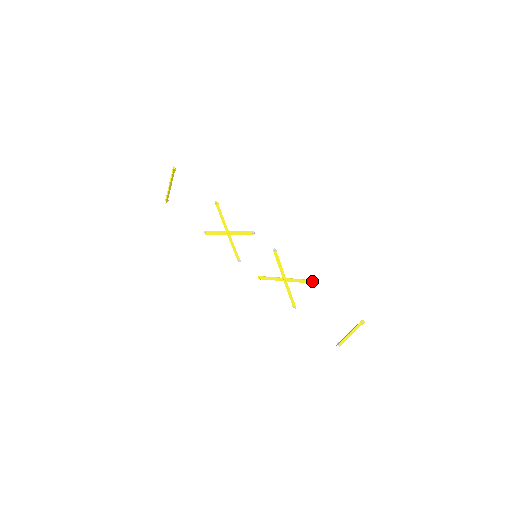
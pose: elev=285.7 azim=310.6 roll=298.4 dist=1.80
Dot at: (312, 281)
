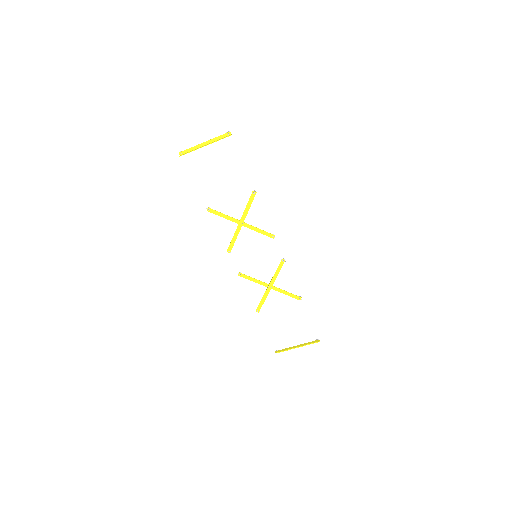
Dot at: (299, 298)
